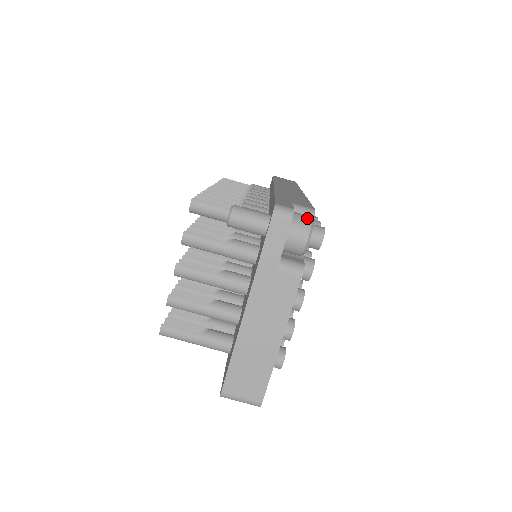
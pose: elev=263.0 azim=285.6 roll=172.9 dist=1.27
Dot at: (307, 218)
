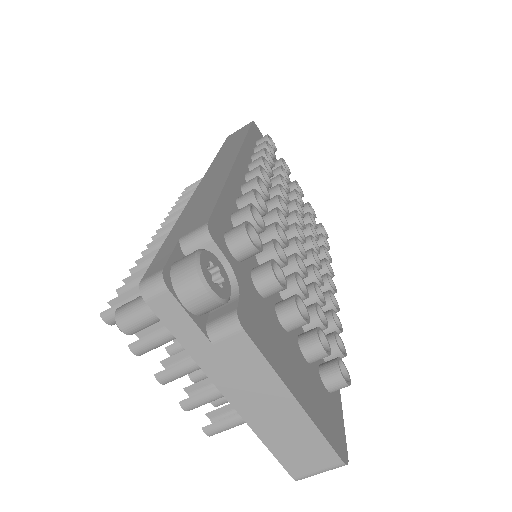
Dot at: (188, 263)
